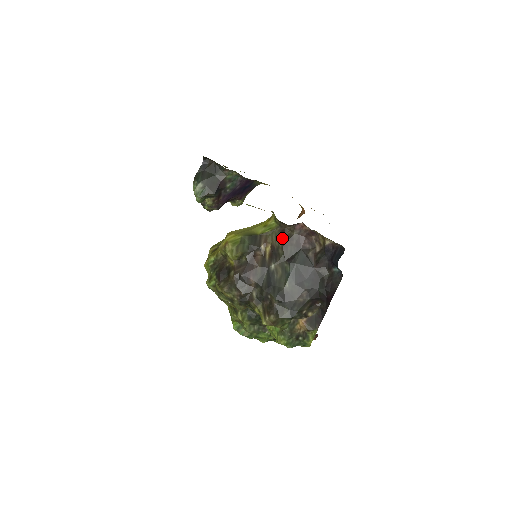
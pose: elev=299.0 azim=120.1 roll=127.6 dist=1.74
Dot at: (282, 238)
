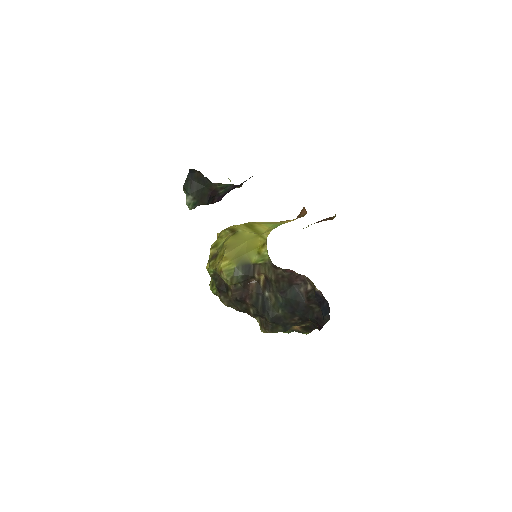
Dot at: (274, 273)
